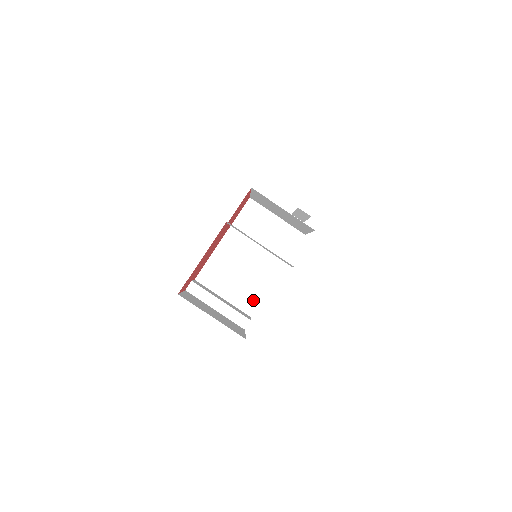
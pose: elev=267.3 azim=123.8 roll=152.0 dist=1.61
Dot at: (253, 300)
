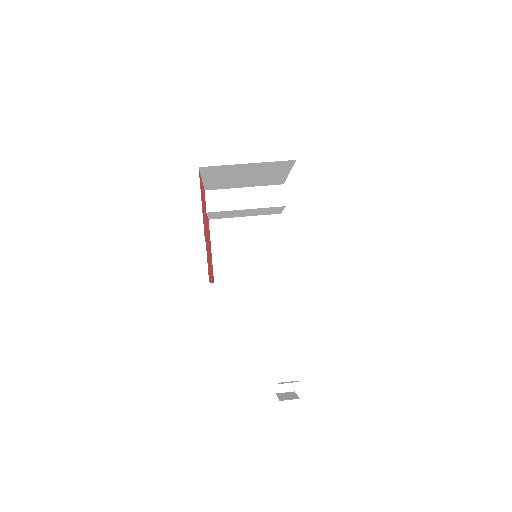
Dot at: occluded
